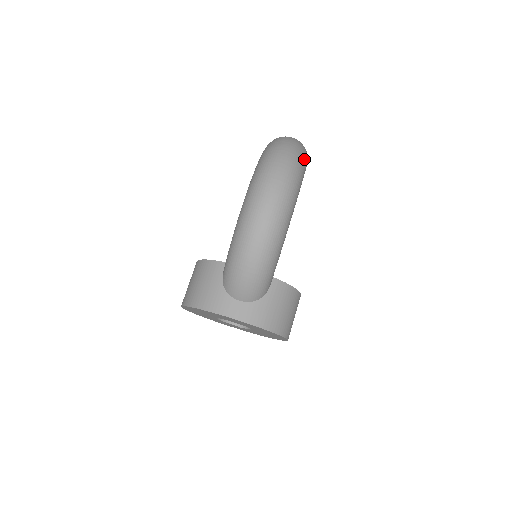
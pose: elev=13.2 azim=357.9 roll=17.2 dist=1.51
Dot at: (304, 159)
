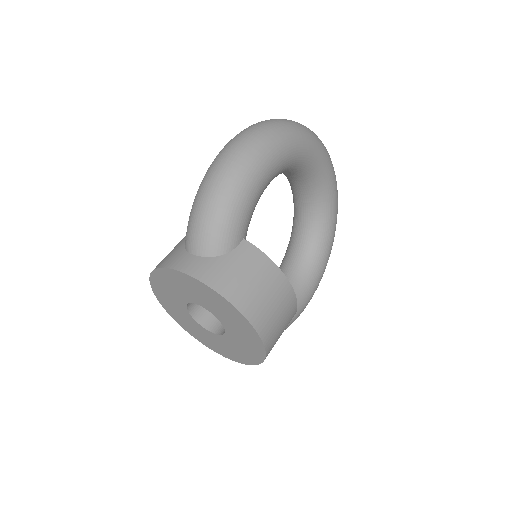
Dot at: (307, 133)
